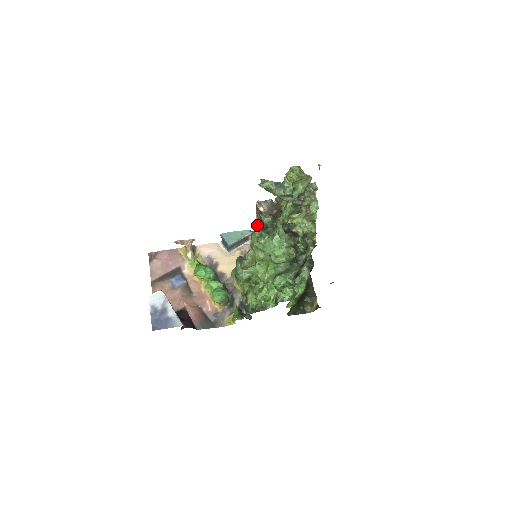
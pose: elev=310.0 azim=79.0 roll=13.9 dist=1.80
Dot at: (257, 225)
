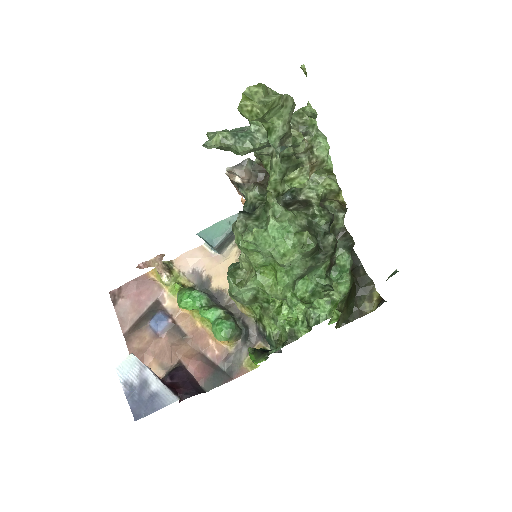
Dot at: occluded
